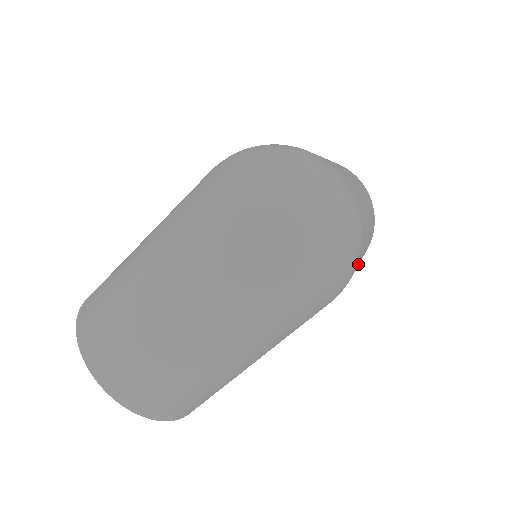
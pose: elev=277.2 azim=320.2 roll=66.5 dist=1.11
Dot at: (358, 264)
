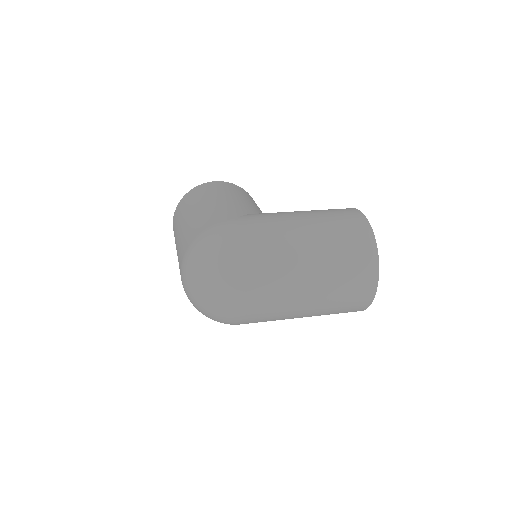
Dot at: occluded
